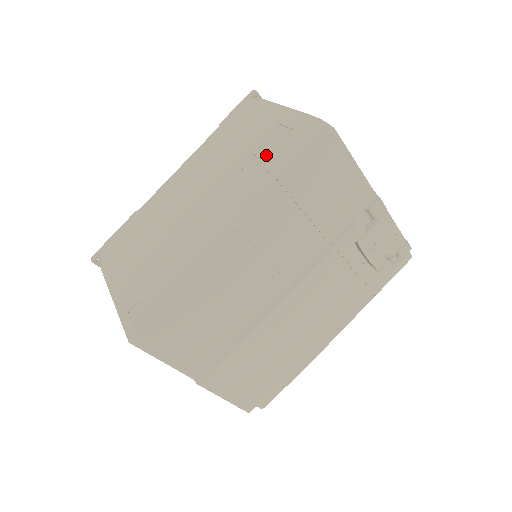
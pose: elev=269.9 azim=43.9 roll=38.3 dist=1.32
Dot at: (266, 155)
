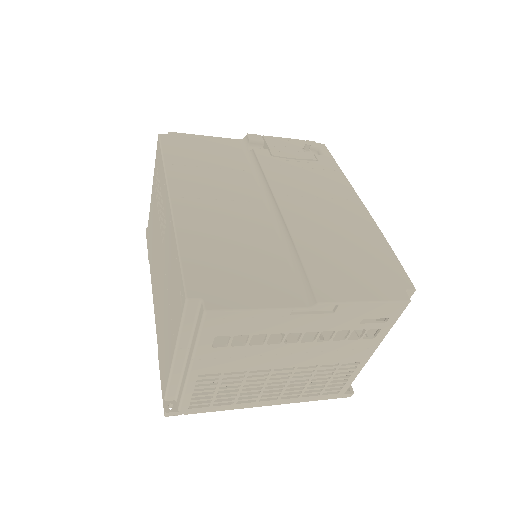
Dot at: (159, 183)
